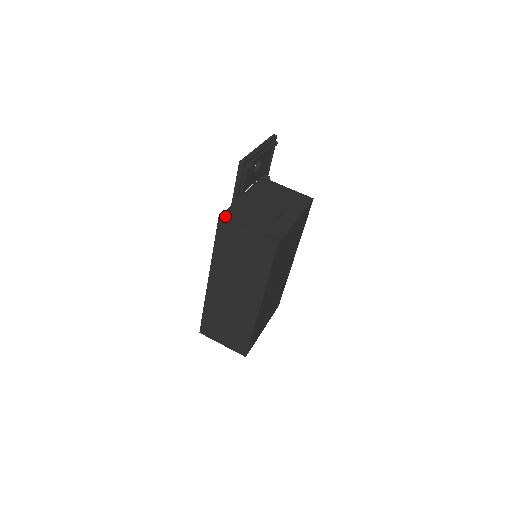
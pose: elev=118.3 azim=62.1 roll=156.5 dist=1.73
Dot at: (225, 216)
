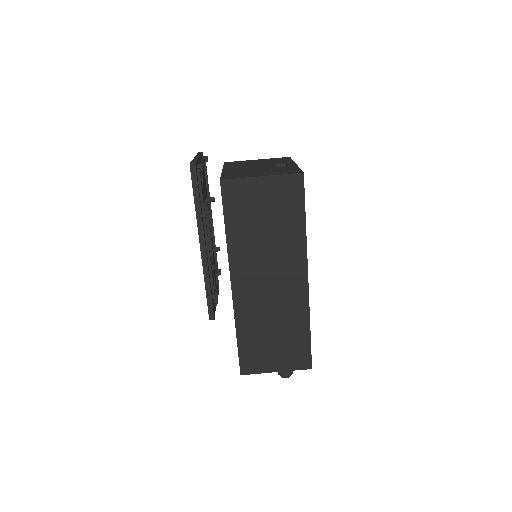
Dot at: (225, 178)
